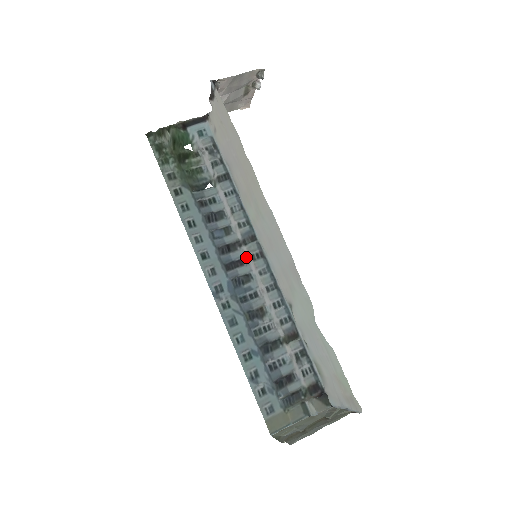
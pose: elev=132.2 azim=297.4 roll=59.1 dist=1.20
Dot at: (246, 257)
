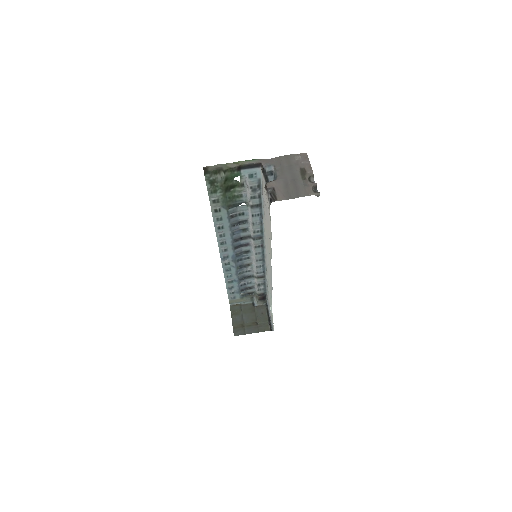
Dot at: (251, 243)
